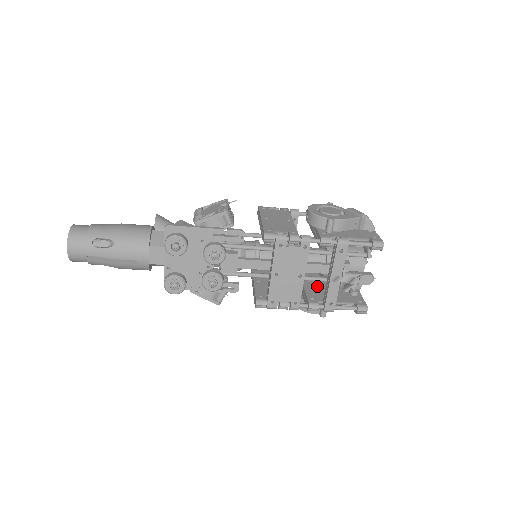
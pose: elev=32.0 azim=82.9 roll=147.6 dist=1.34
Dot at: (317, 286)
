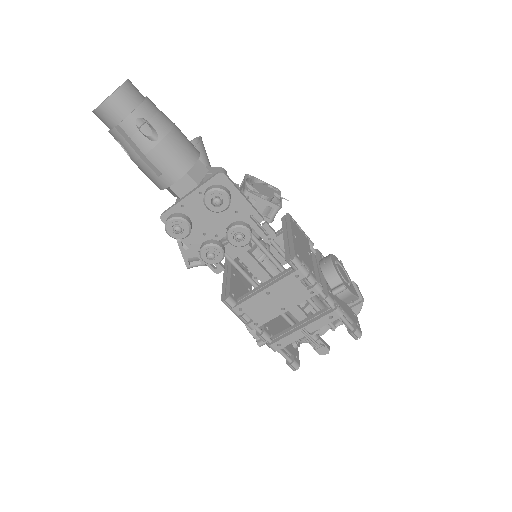
Dot at: occluded
